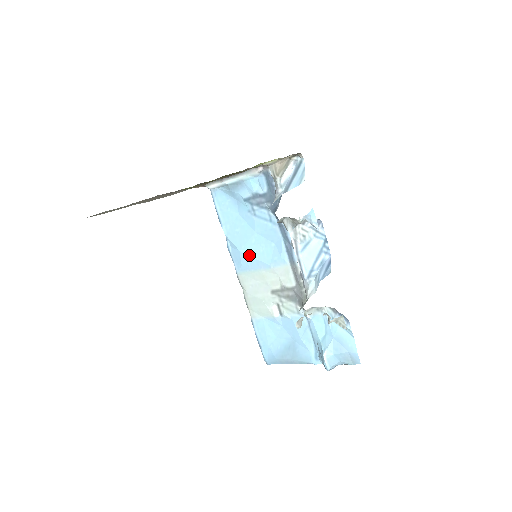
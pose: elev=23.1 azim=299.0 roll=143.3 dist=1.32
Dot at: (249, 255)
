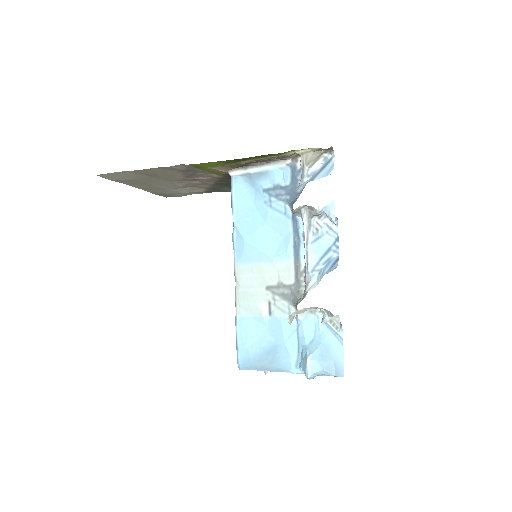
Dot at: (253, 246)
